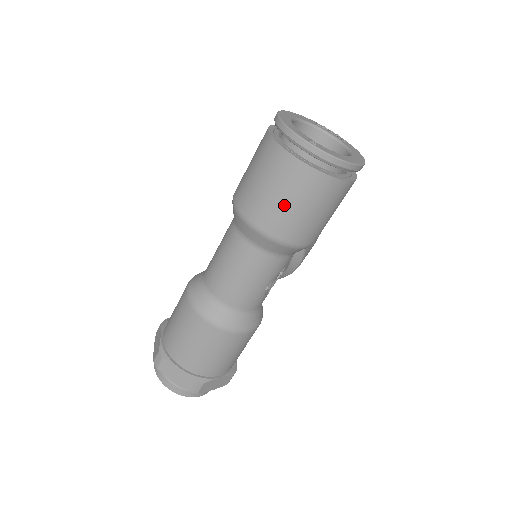
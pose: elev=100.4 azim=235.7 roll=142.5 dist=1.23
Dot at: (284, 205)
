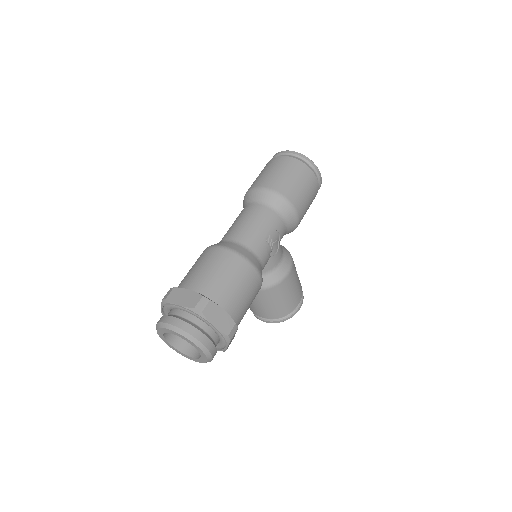
Dot at: (278, 174)
